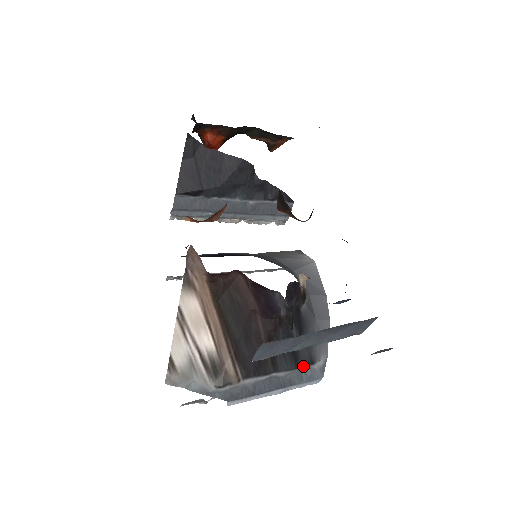
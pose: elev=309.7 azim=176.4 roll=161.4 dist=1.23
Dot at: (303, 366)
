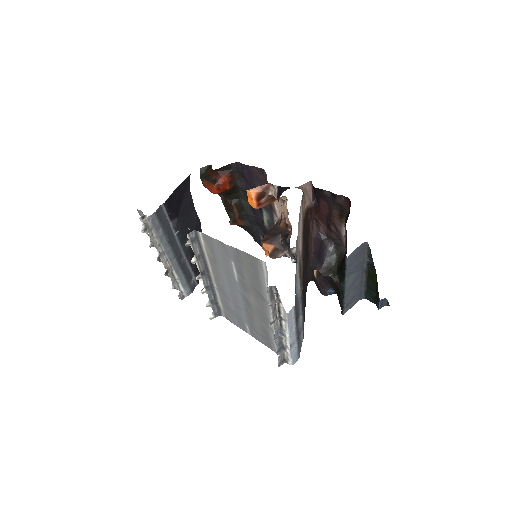
Dot at: occluded
